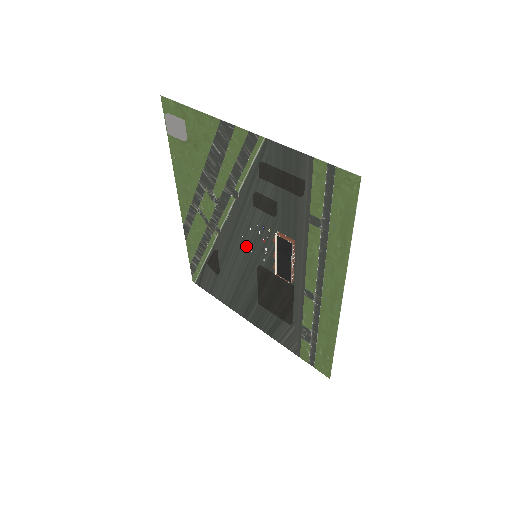
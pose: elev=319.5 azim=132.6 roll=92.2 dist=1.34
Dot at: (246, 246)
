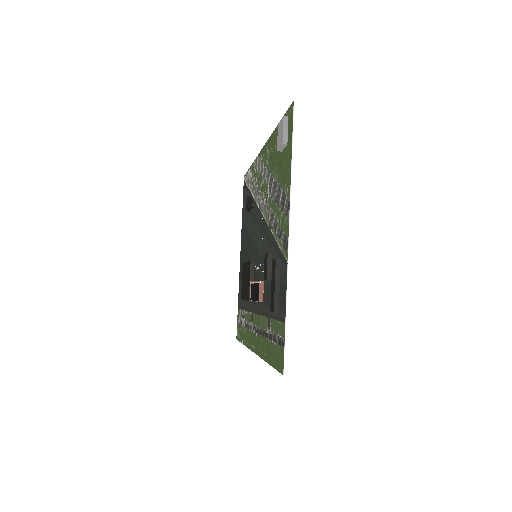
Dot at: (258, 243)
